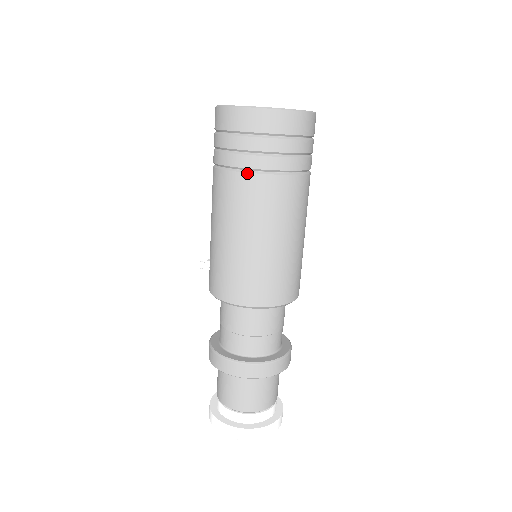
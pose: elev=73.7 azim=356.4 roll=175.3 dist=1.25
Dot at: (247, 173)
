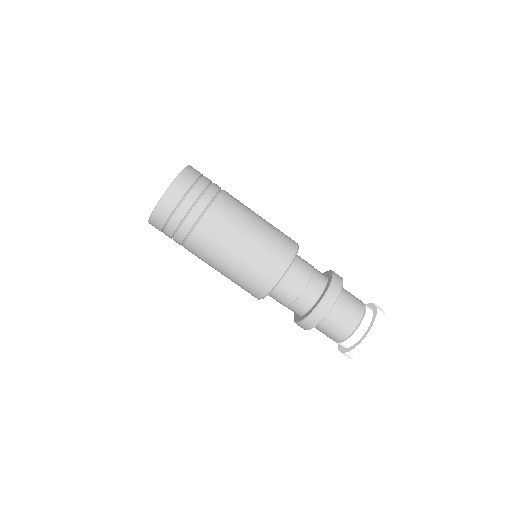
Dot at: (186, 242)
